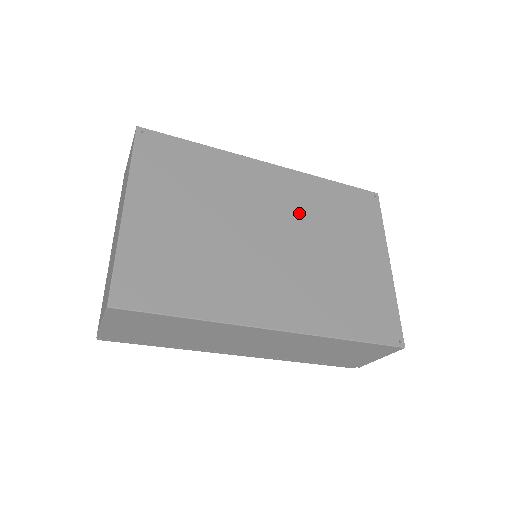
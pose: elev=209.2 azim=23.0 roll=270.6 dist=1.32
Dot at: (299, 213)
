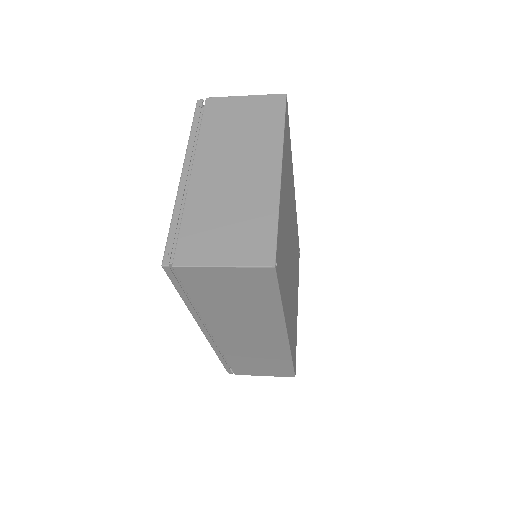
Dot at: occluded
